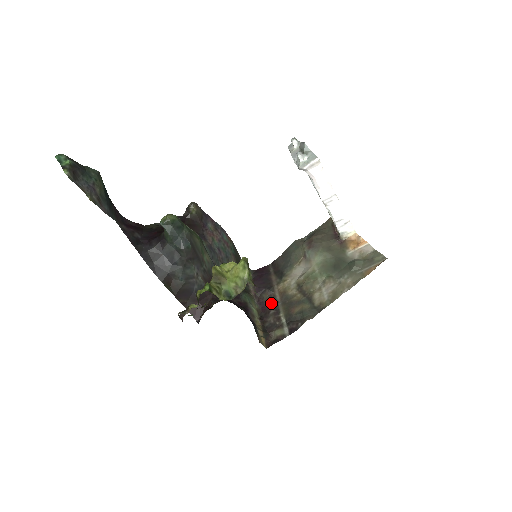
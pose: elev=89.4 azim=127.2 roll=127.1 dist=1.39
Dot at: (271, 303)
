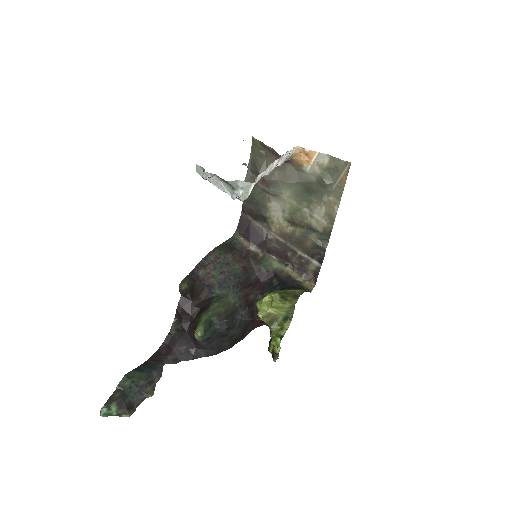
Dot at: (281, 248)
